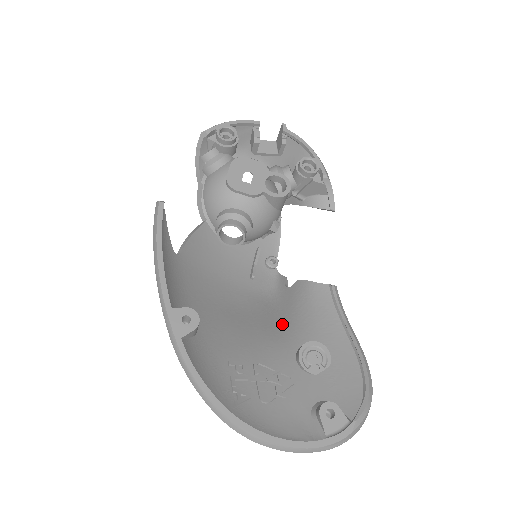
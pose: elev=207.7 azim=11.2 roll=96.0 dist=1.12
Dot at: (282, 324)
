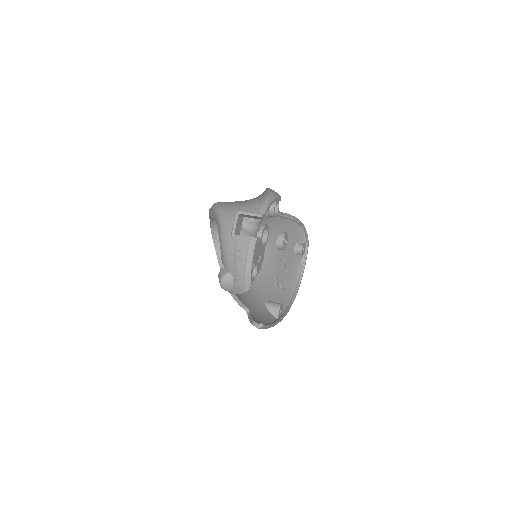
Dot at: occluded
